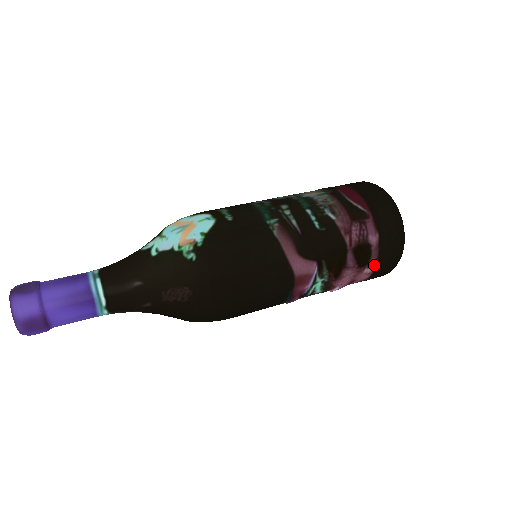
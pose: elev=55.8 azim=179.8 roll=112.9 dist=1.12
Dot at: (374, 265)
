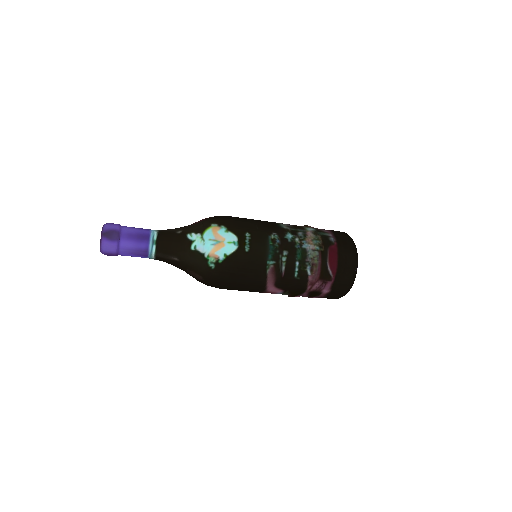
Dot at: (319, 297)
